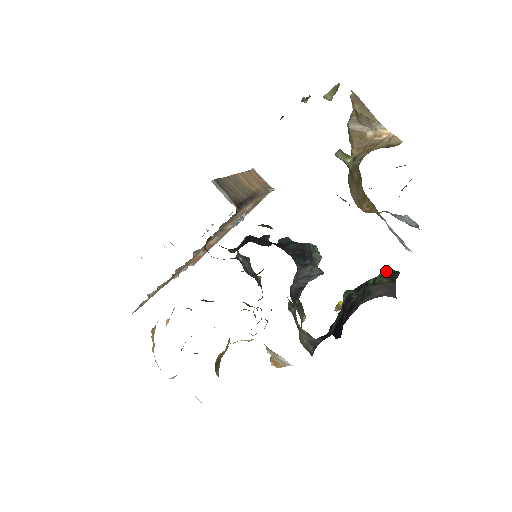
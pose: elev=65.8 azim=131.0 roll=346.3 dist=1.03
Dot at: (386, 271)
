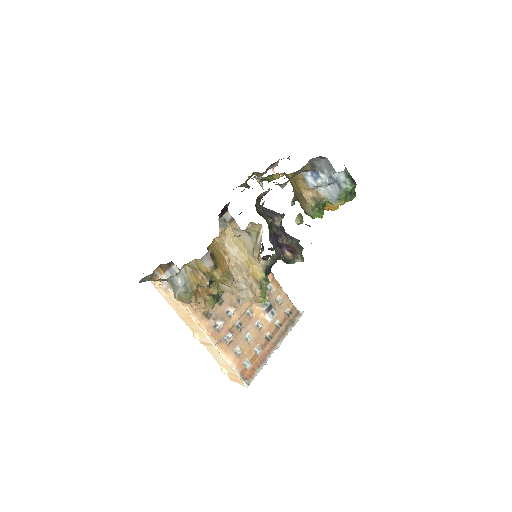
Dot at: occluded
